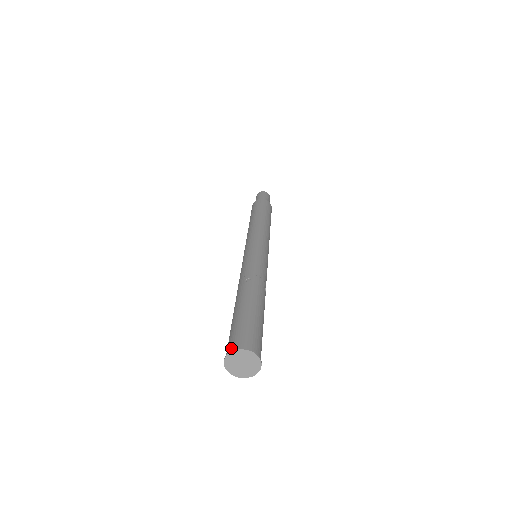
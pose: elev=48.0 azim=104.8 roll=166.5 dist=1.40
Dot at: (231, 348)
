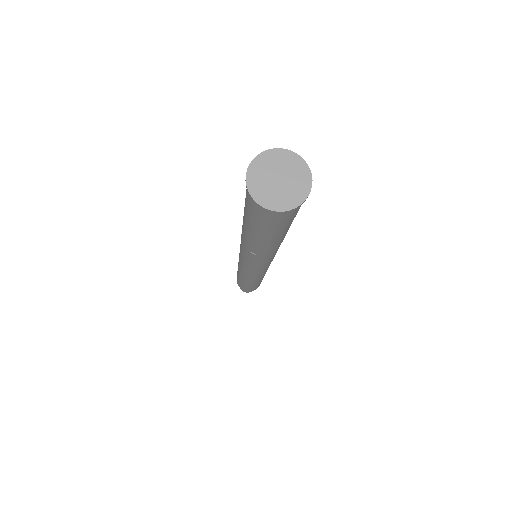
Dot at: (278, 154)
